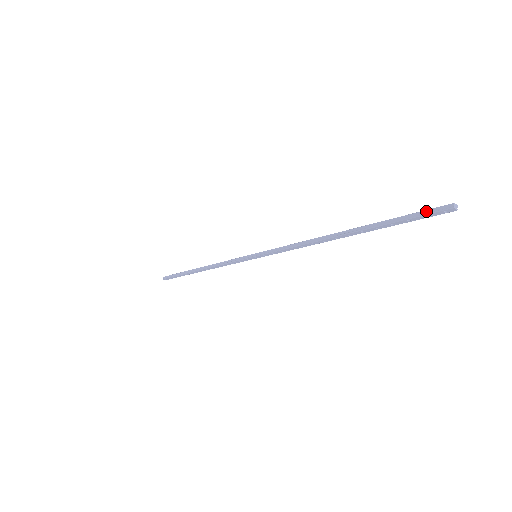
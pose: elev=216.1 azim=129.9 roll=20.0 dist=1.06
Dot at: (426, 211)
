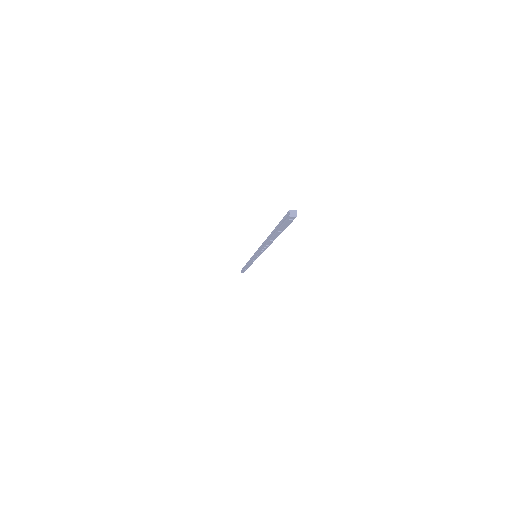
Dot at: (283, 219)
